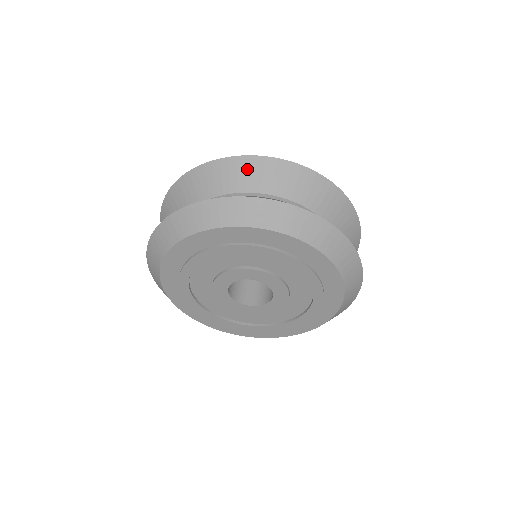
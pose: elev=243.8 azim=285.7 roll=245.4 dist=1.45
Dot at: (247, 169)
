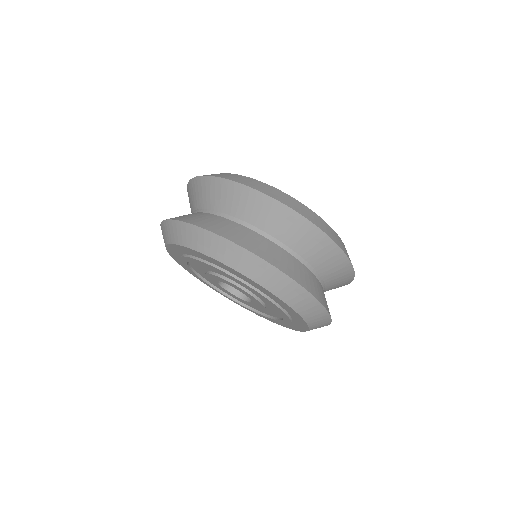
Dot at: (286, 220)
